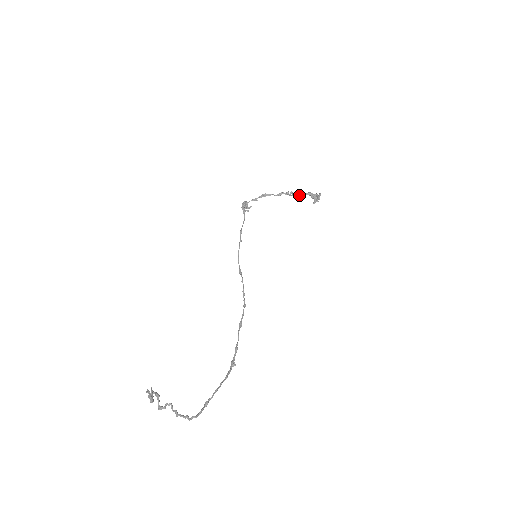
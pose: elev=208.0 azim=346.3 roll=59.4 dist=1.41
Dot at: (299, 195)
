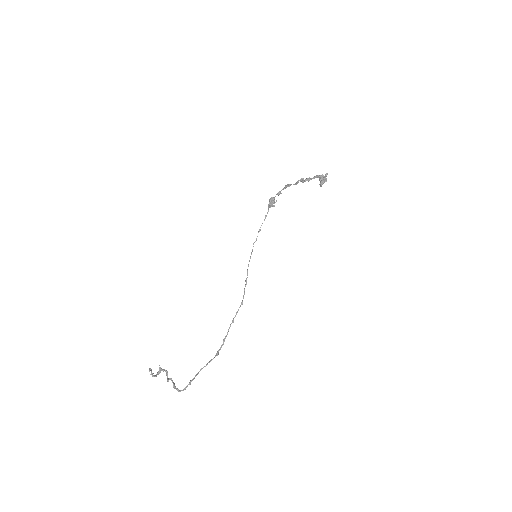
Dot at: occluded
